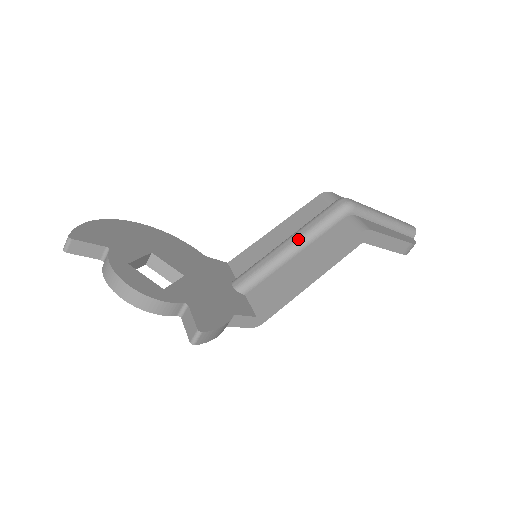
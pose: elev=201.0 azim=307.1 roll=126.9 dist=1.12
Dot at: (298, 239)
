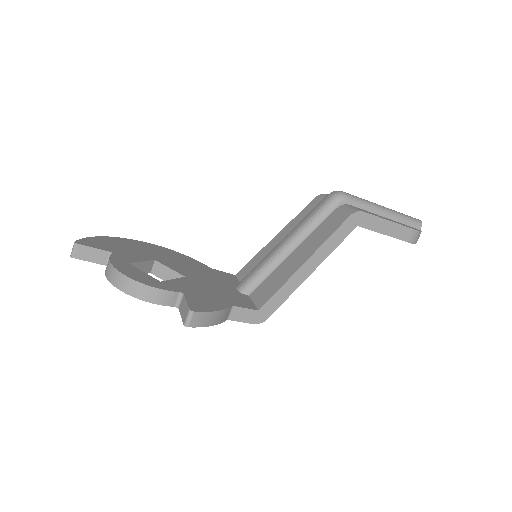
Dot at: (295, 234)
